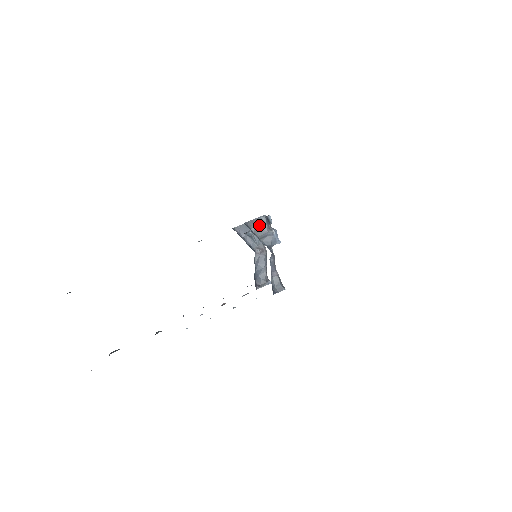
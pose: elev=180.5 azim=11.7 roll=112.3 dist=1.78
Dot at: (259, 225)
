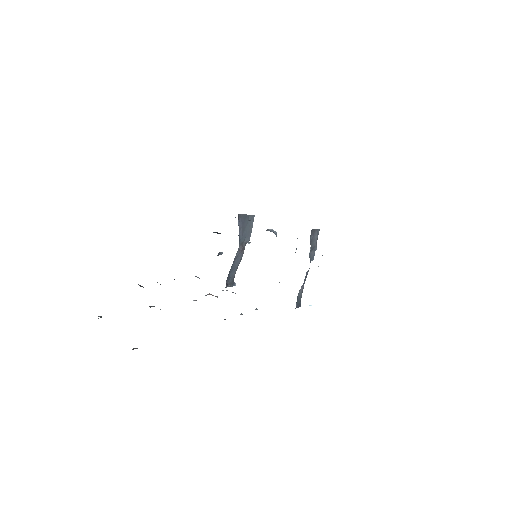
Dot at: (315, 236)
